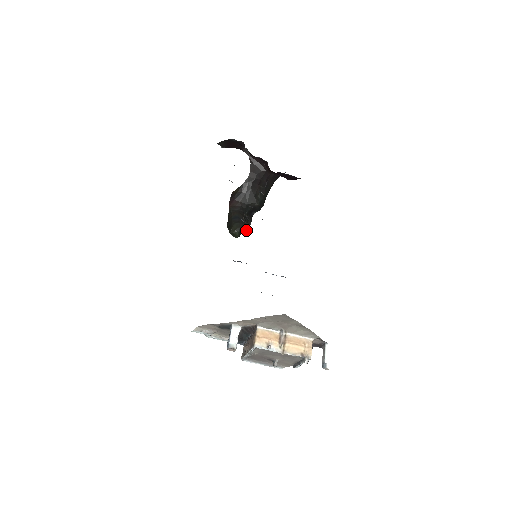
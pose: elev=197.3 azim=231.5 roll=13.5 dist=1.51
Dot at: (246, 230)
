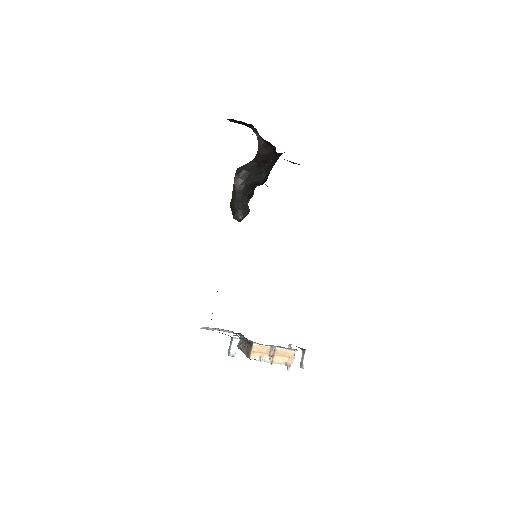
Dot at: occluded
